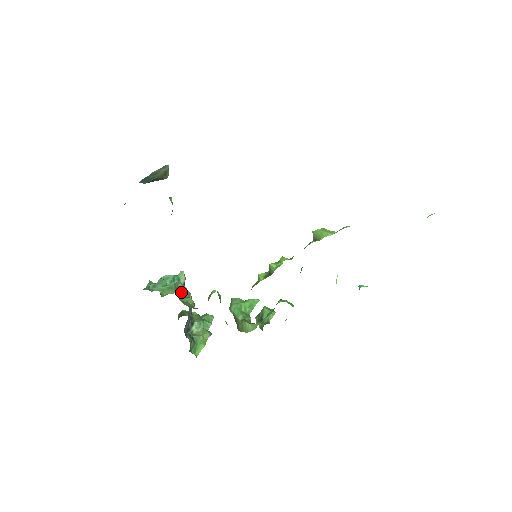
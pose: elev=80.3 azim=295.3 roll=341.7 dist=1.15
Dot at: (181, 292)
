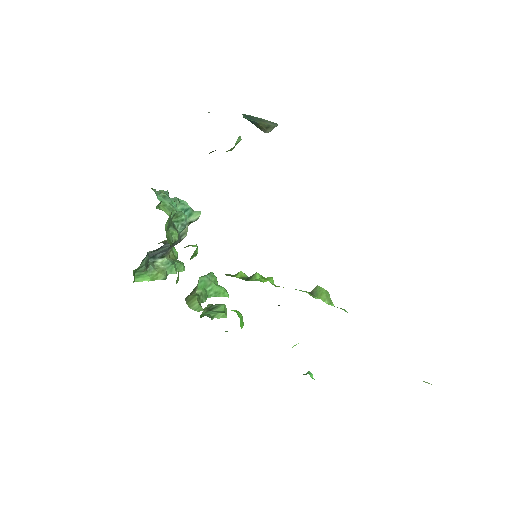
Dot at: (178, 223)
